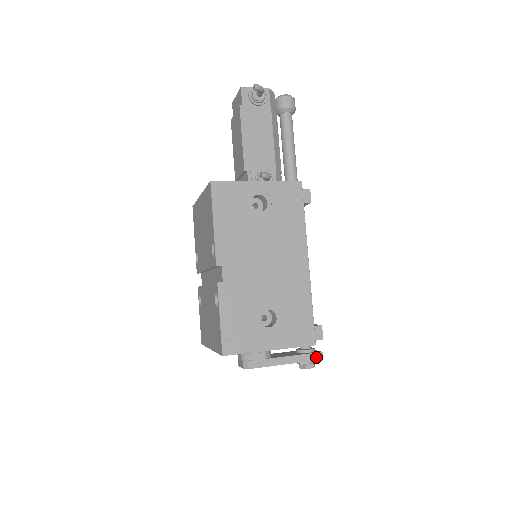
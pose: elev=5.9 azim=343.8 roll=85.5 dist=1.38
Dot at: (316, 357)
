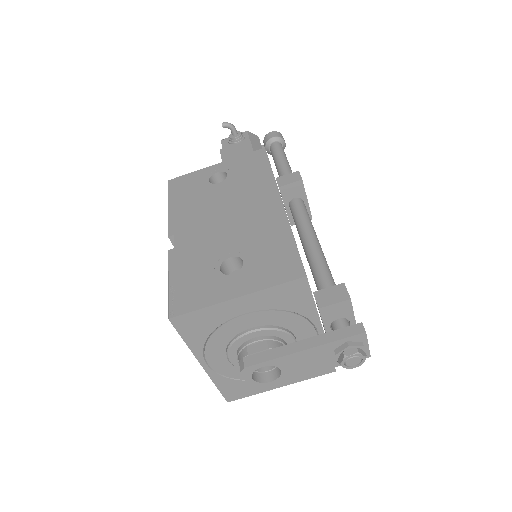
Dot at: (352, 331)
